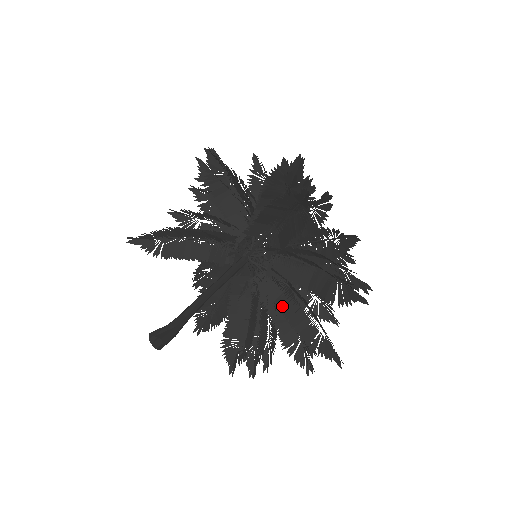
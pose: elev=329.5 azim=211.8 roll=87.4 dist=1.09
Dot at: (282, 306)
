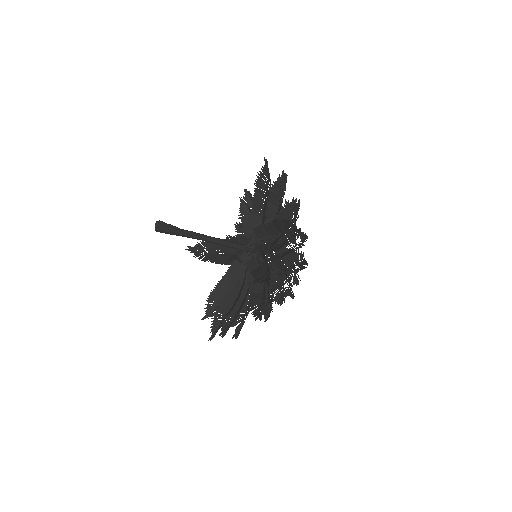
Dot at: (255, 271)
